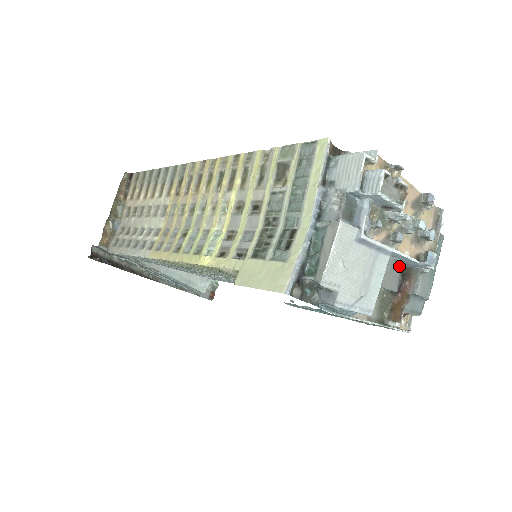
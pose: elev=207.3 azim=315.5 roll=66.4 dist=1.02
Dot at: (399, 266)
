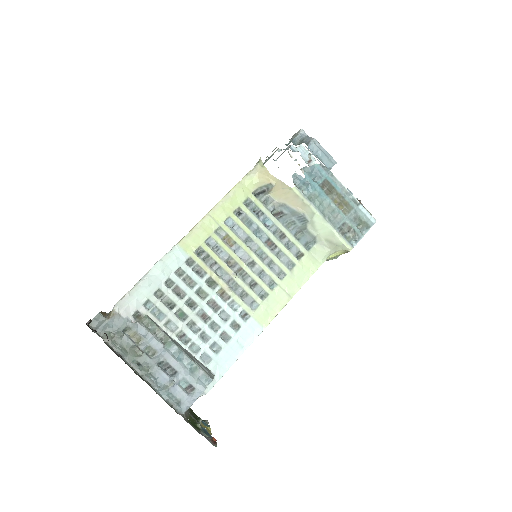
Dot at: occluded
